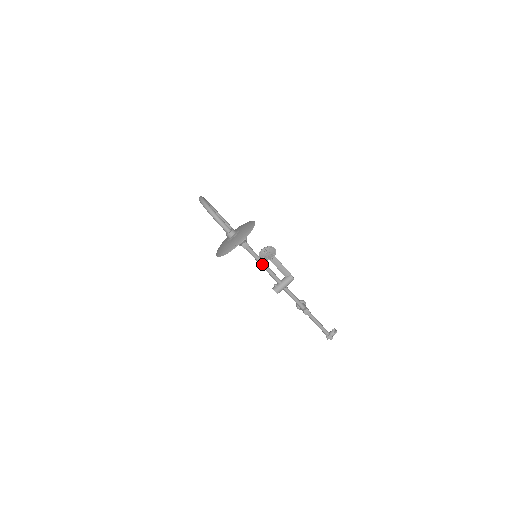
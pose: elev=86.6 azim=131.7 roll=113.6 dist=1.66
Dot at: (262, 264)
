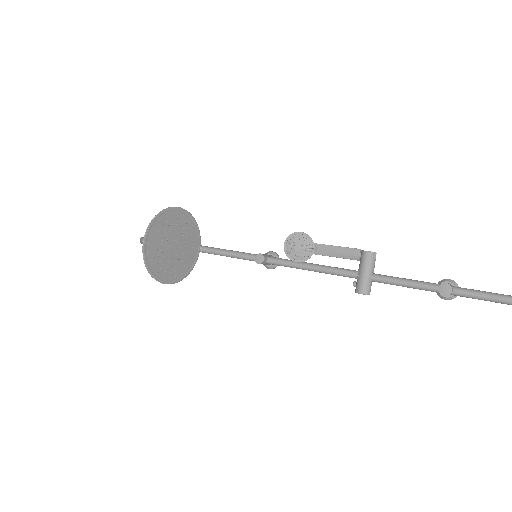
Dot at: (306, 267)
